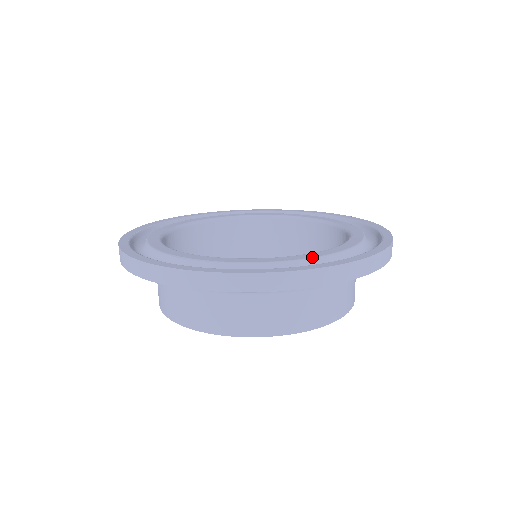
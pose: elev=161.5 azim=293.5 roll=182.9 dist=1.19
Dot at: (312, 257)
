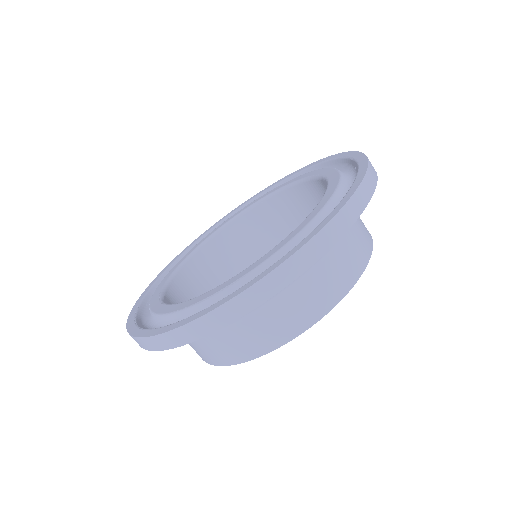
Dot at: (324, 205)
